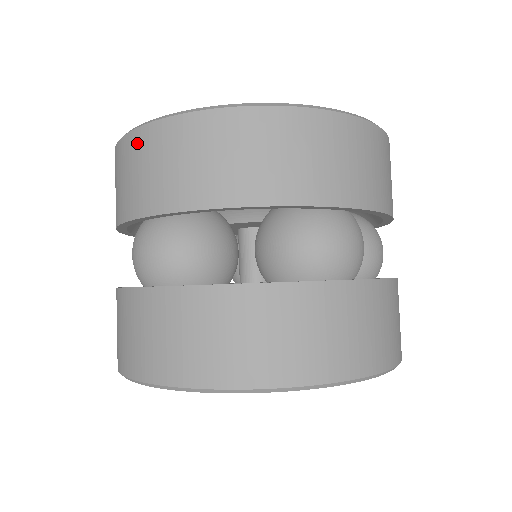
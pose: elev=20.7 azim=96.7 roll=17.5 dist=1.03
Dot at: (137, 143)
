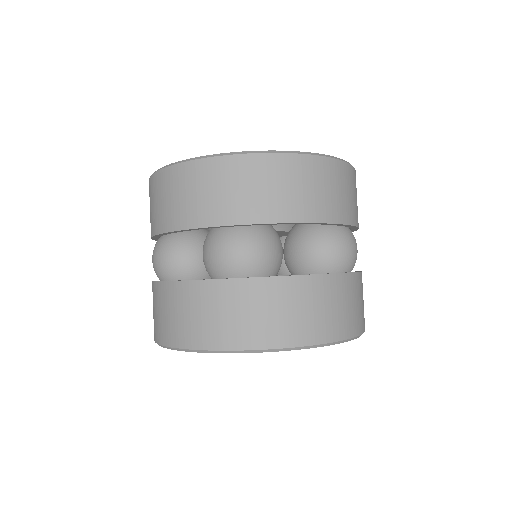
Dot at: occluded
